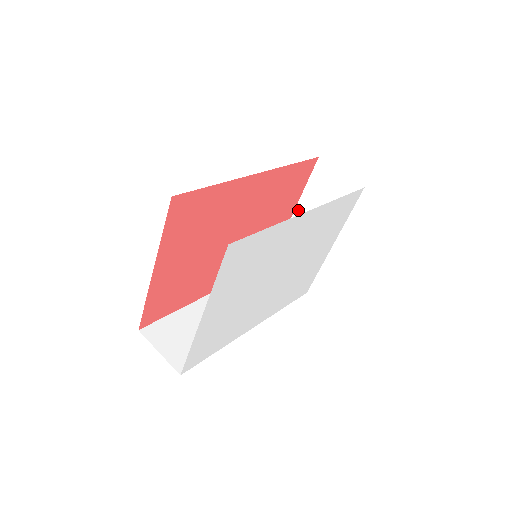
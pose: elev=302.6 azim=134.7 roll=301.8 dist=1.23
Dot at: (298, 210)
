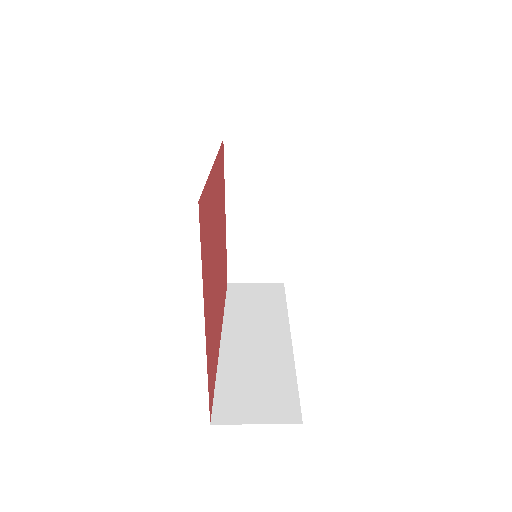
Dot at: (229, 207)
